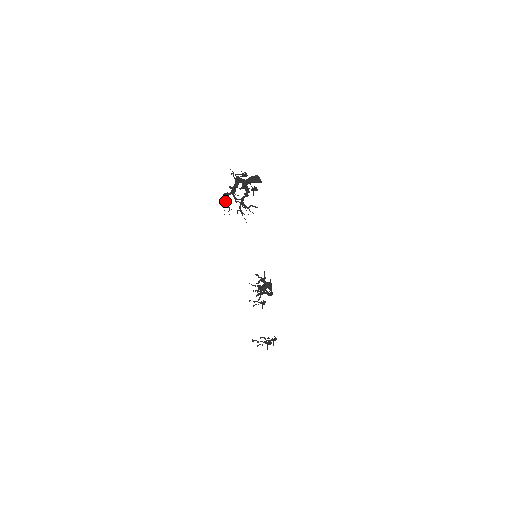
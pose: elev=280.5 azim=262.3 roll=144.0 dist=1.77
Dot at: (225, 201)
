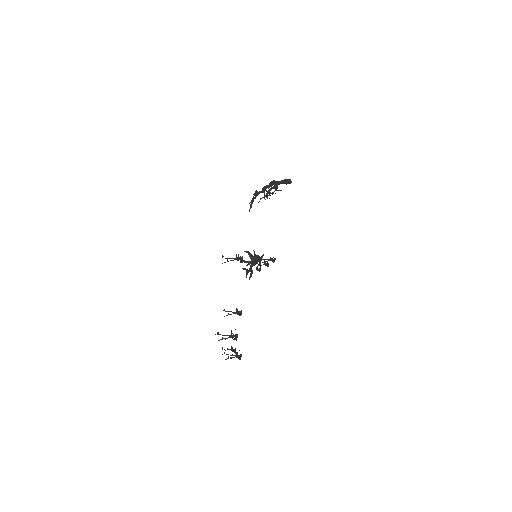
Dot at: (253, 199)
